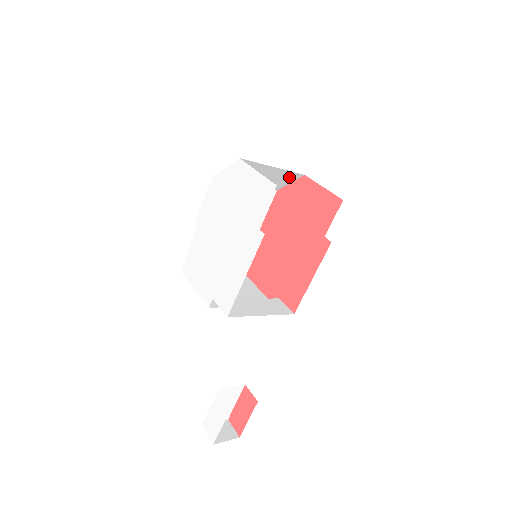
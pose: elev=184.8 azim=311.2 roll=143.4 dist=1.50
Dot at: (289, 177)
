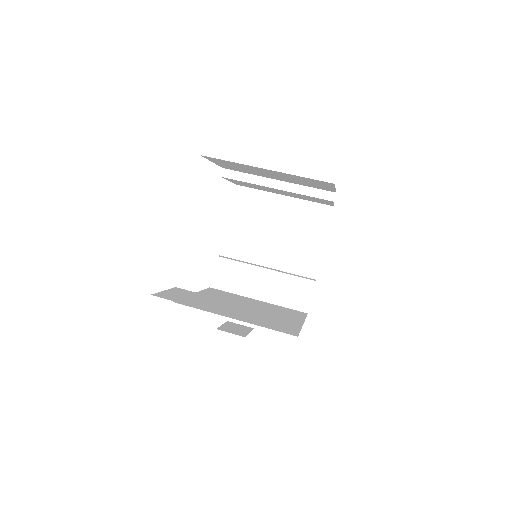
Dot at: occluded
